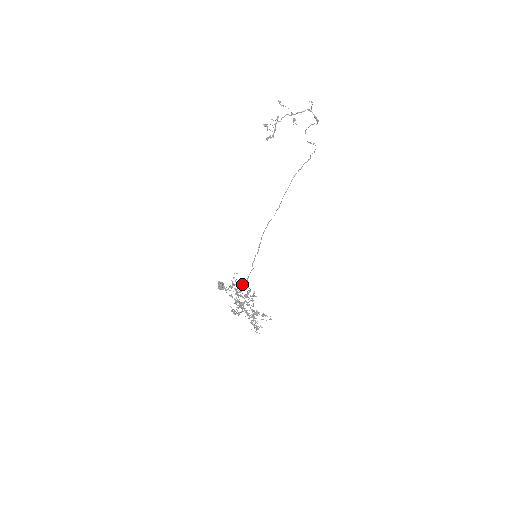
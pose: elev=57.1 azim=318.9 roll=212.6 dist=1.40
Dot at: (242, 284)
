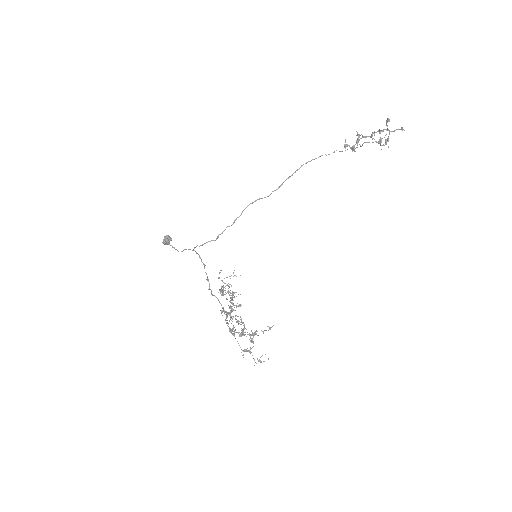
Dot at: occluded
